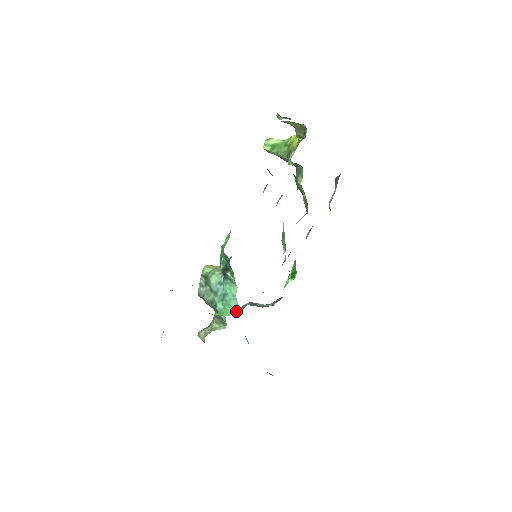
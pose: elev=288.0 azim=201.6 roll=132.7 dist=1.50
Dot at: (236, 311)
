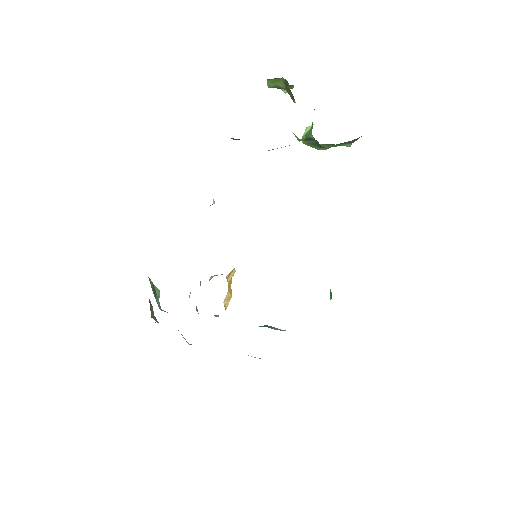
Dot at: occluded
